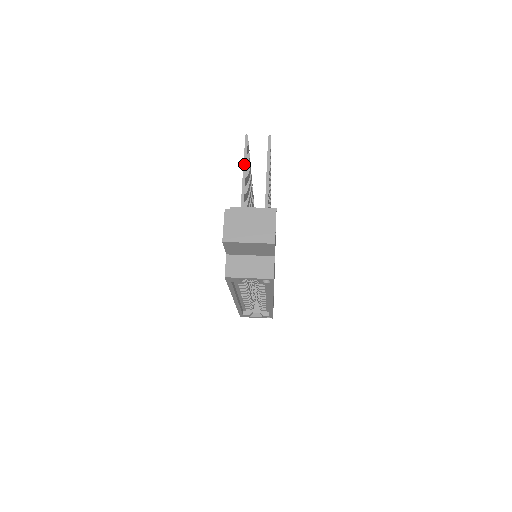
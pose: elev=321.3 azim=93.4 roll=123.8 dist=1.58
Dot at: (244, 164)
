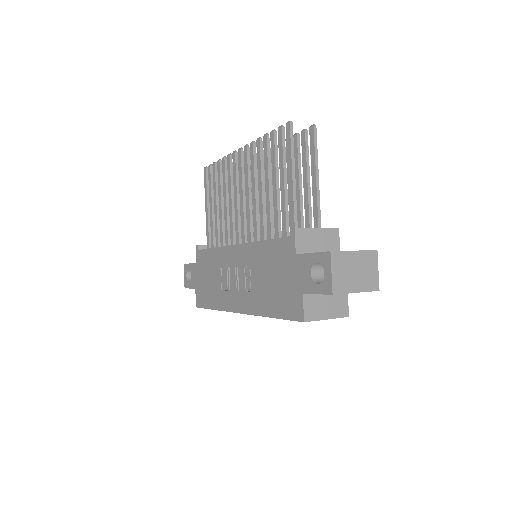
Dot at: (292, 164)
